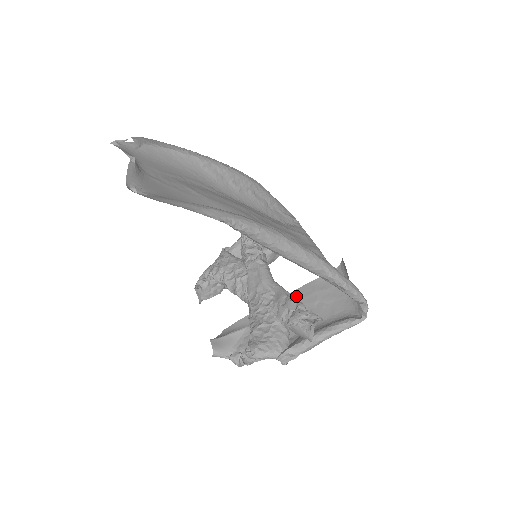
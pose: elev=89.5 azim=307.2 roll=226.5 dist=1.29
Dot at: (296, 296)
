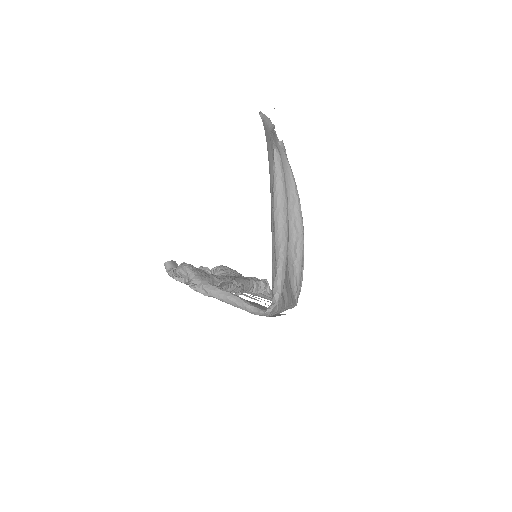
Dot at: (244, 299)
